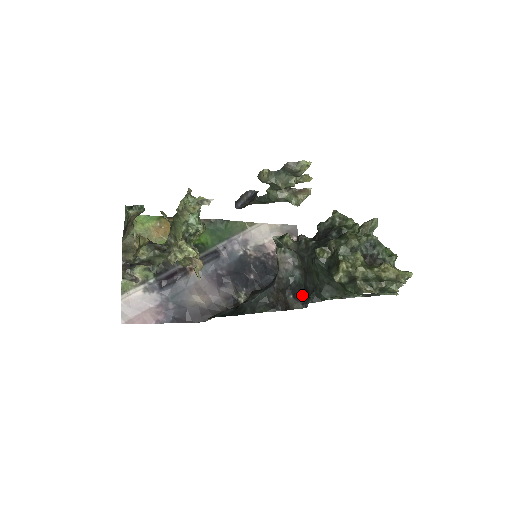
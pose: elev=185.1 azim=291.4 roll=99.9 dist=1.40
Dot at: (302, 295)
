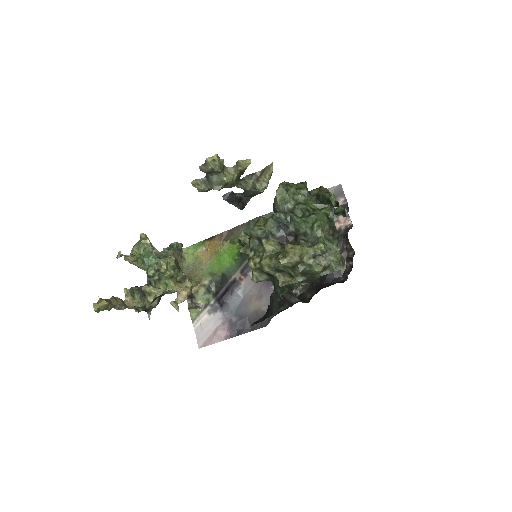
Dot at: occluded
